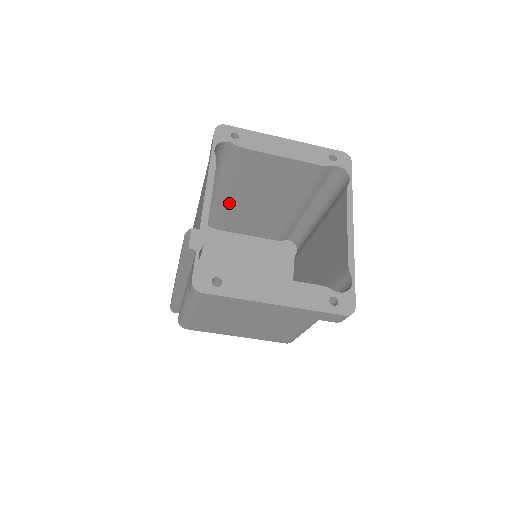
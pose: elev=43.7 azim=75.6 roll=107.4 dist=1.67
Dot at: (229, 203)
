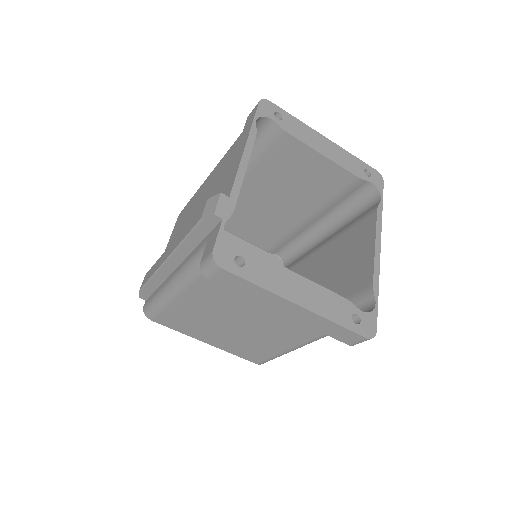
Dot at: occluded
